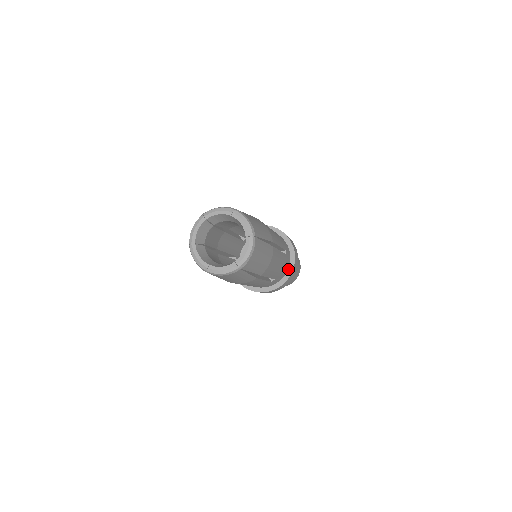
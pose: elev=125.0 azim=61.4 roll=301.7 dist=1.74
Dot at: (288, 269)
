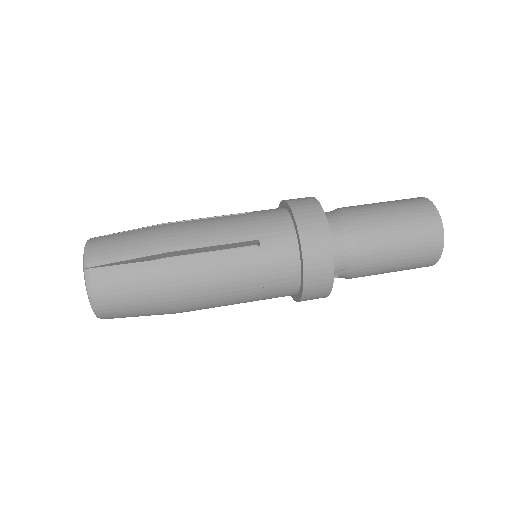
Dot at: (298, 293)
